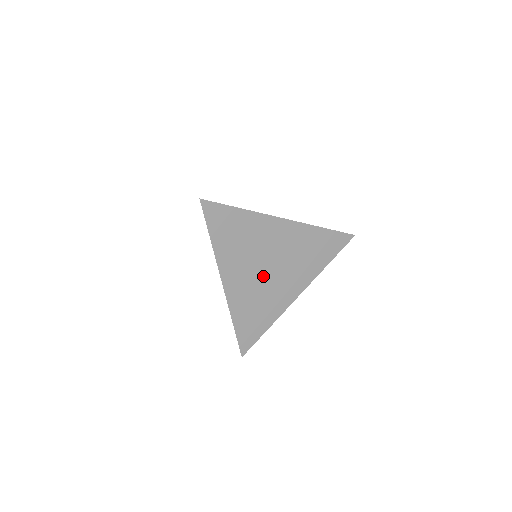
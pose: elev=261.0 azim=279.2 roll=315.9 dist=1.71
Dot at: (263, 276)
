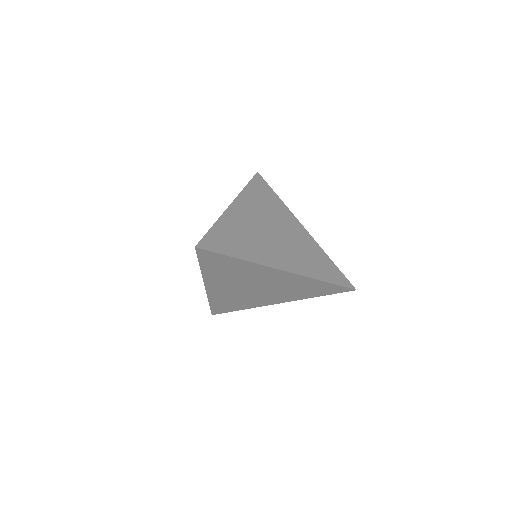
Dot at: (247, 290)
